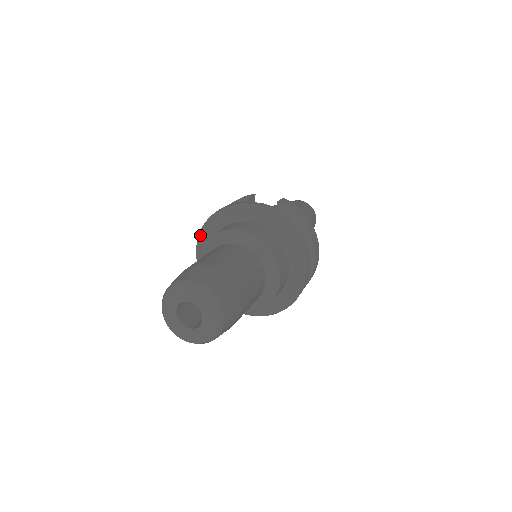
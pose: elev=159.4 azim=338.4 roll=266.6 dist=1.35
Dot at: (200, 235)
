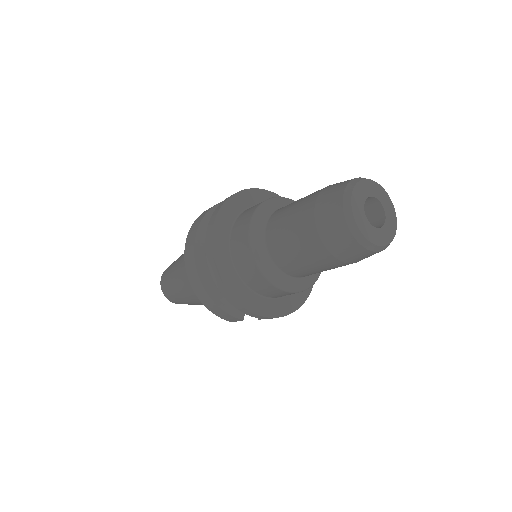
Dot at: (214, 228)
